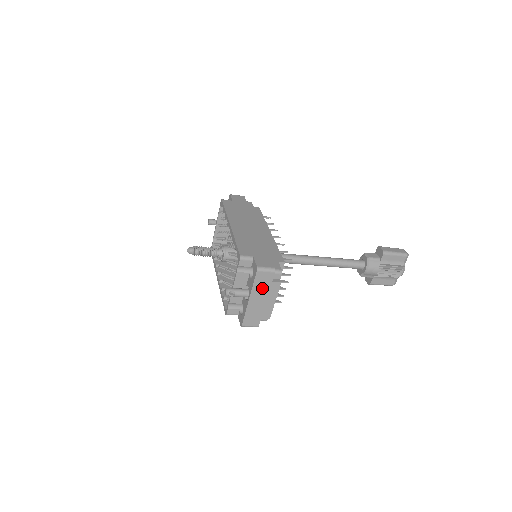
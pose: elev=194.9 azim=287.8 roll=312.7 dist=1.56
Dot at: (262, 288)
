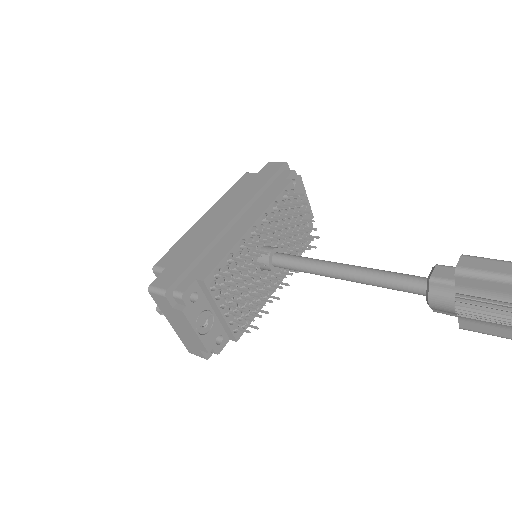
Dot at: (170, 313)
